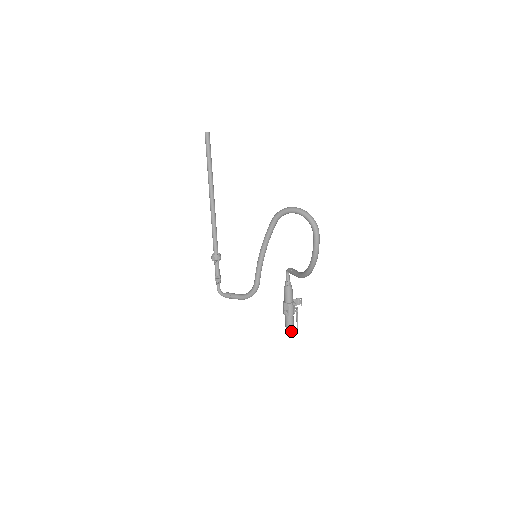
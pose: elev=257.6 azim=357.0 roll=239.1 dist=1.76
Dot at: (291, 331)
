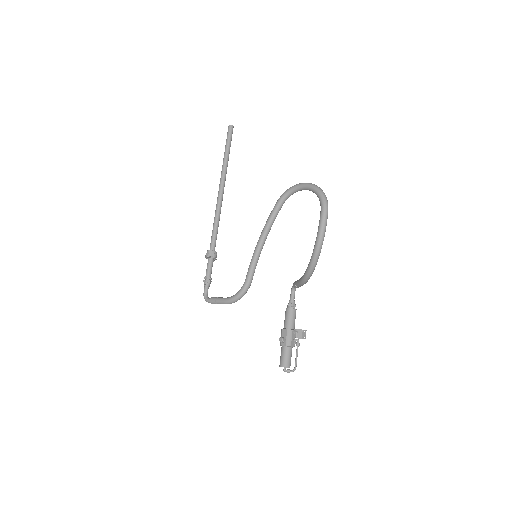
Dot at: (286, 371)
